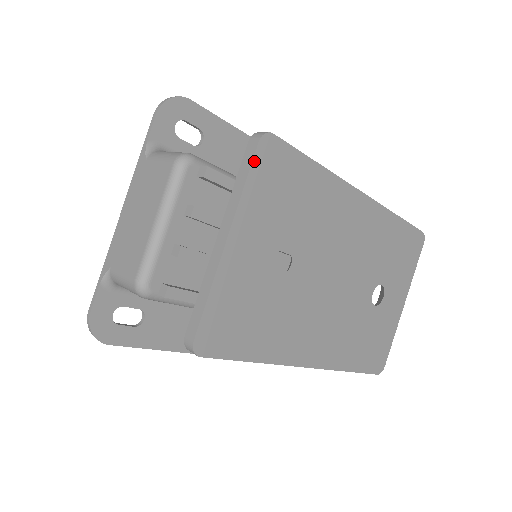
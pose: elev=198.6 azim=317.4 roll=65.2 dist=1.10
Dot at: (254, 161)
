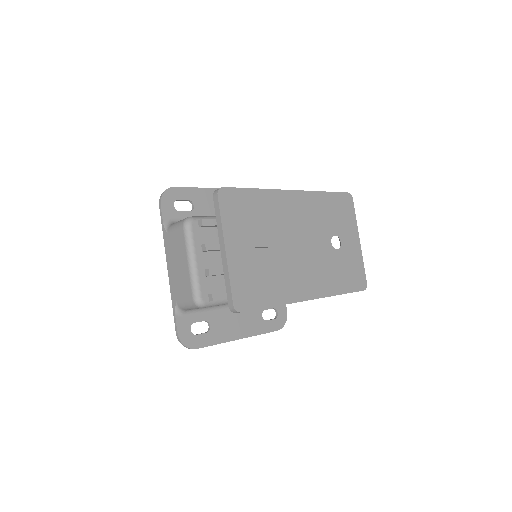
Dot at: (220, 205)
